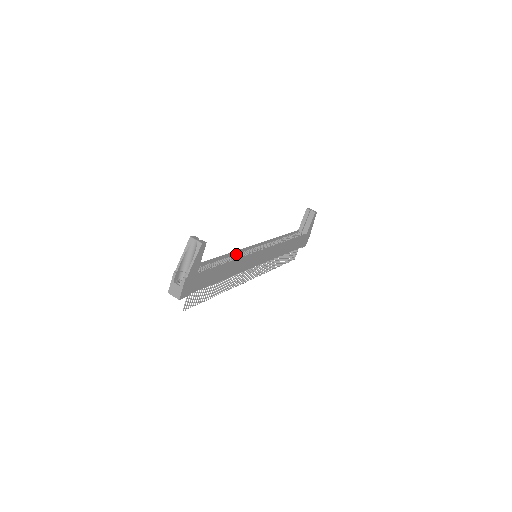
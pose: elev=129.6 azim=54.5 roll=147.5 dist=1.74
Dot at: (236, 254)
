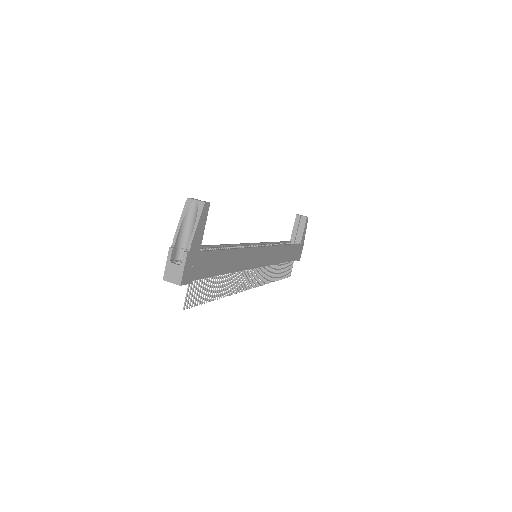
Dot at: (236, 246)
